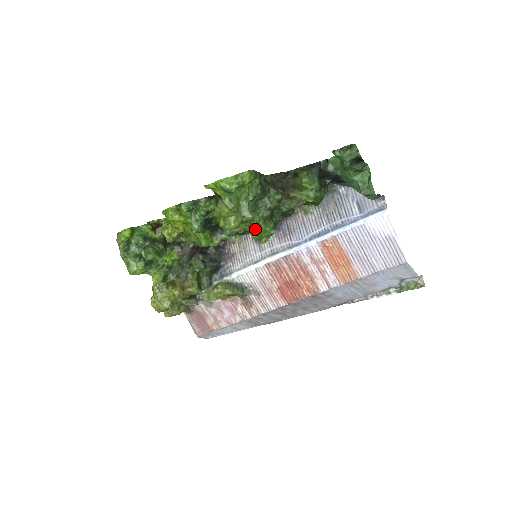
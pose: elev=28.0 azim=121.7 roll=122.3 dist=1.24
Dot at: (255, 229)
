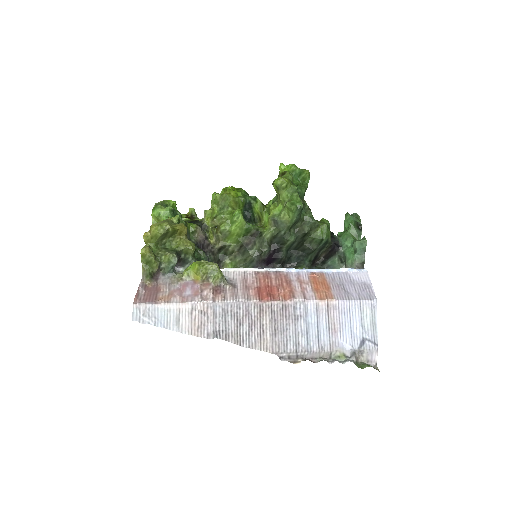
Dot at: (291, 200)
